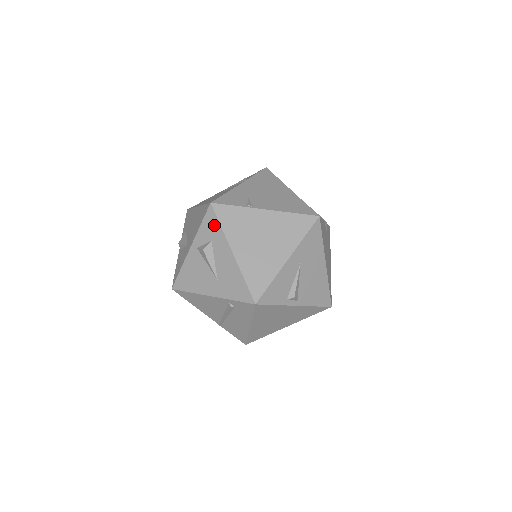
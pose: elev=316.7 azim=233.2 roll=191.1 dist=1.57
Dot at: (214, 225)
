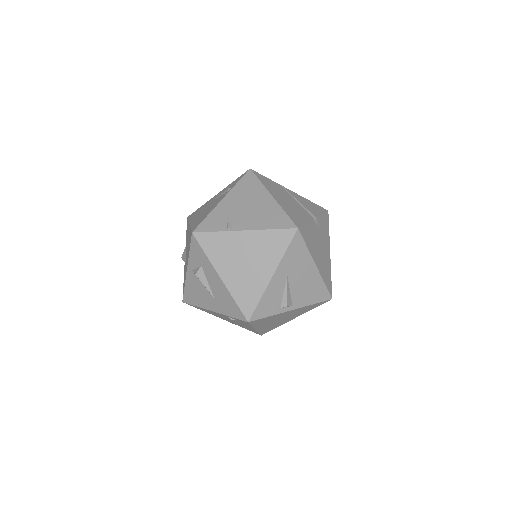
Dot at: (200, 252)
